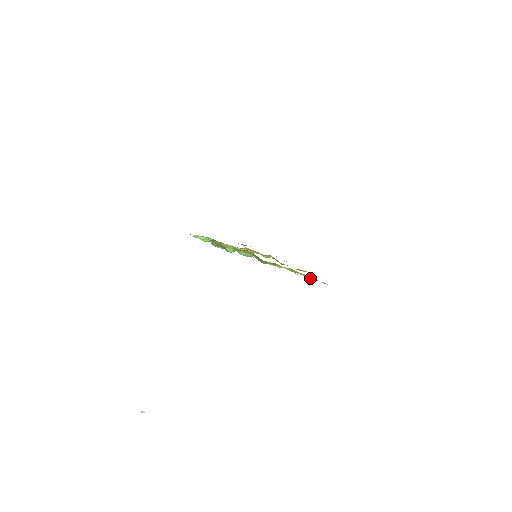
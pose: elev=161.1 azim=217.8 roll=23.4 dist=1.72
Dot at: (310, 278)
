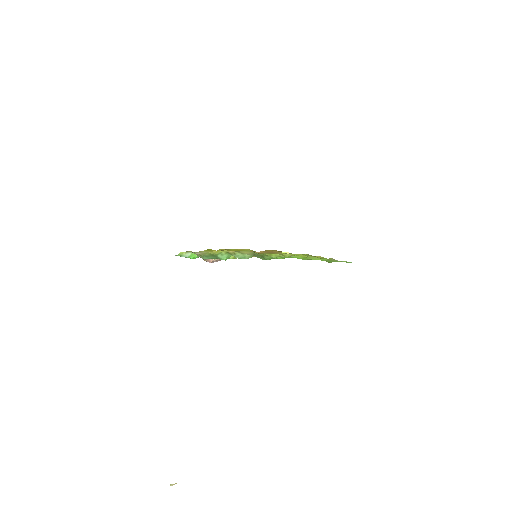
Dot at: occluded
